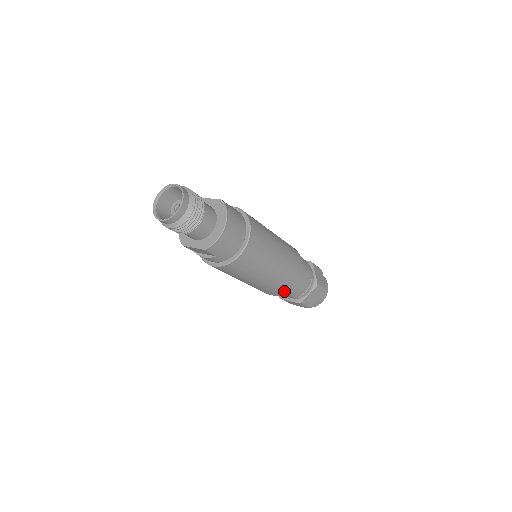
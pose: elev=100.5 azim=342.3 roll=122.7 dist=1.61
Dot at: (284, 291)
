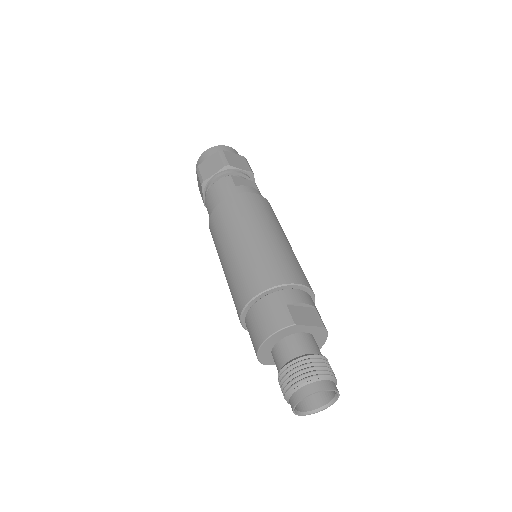
Dot at: occluded
